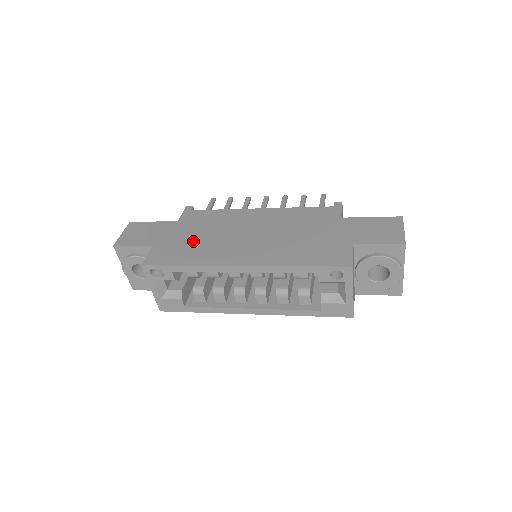
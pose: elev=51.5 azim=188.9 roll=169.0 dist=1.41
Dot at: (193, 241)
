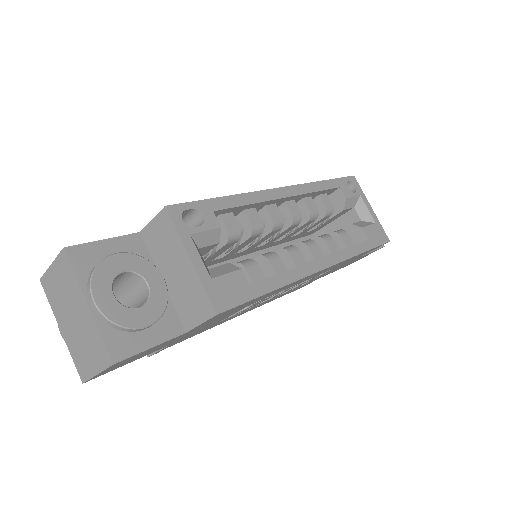
Dot at: occluded
